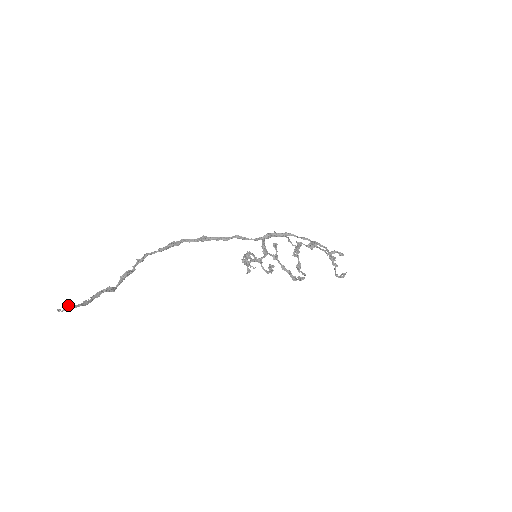
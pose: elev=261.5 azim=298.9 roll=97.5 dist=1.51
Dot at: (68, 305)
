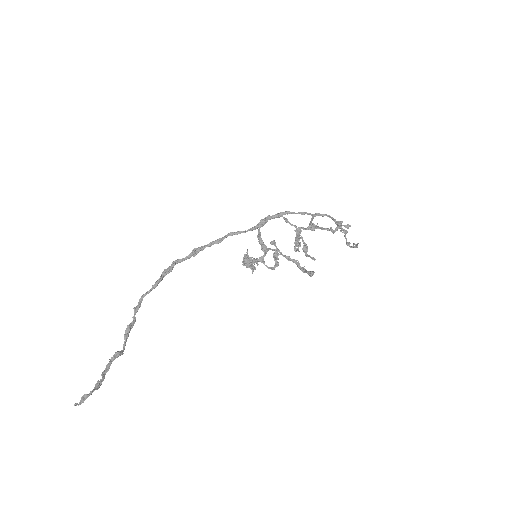
Dot at: (82, 397)
